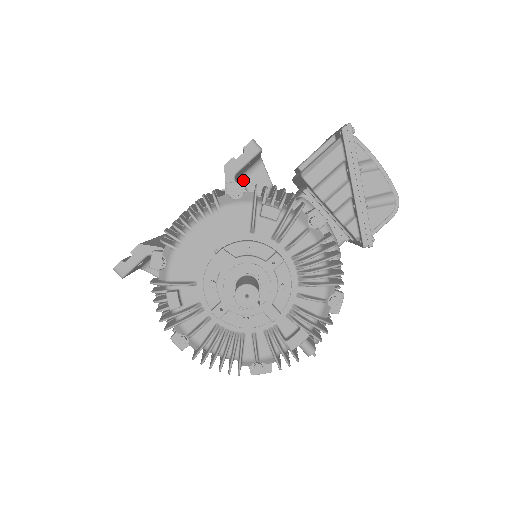
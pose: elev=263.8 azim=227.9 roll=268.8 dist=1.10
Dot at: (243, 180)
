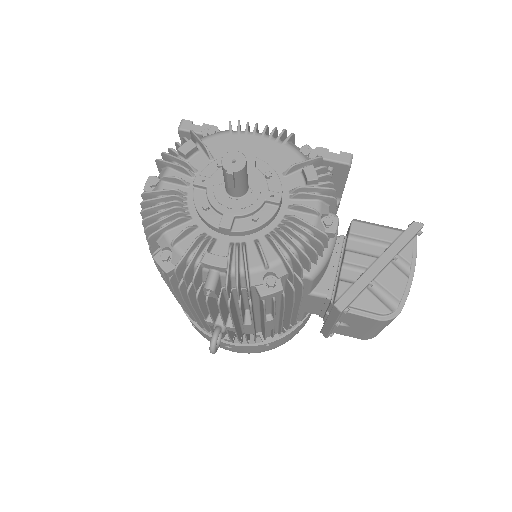
Dot at: occluded
